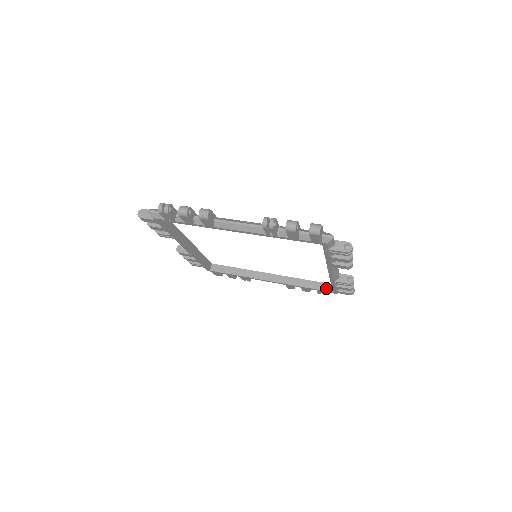
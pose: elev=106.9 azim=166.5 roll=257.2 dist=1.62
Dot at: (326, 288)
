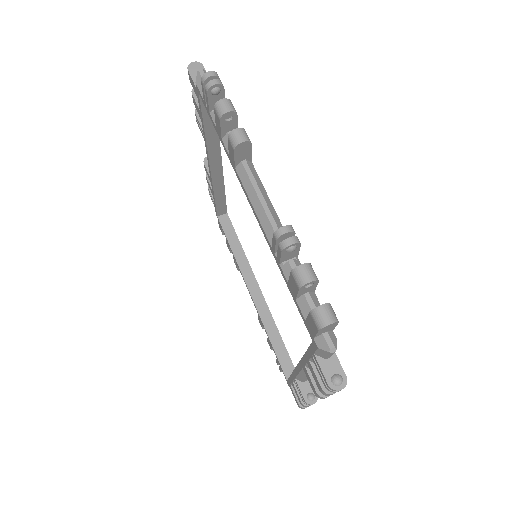
Dot at: (287, 368)
